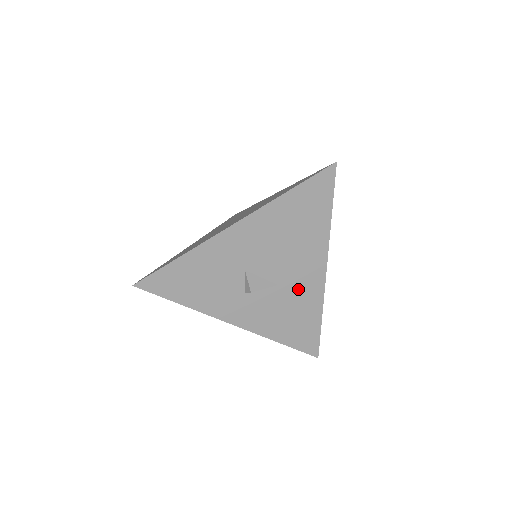
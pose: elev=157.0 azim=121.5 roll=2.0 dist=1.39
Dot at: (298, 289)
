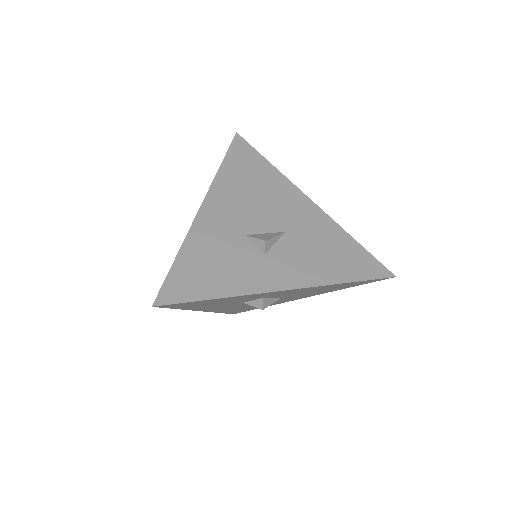
Dot at: (306, 226)
